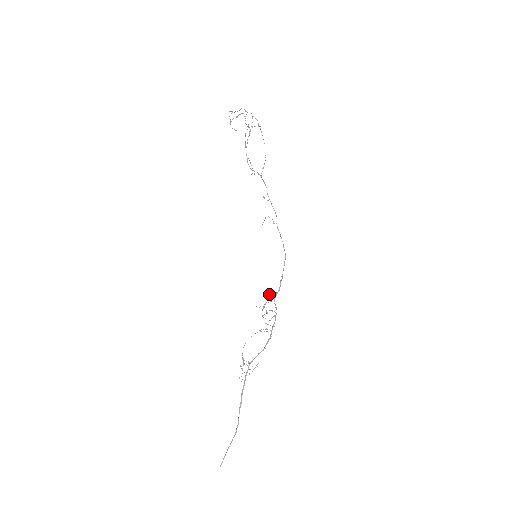
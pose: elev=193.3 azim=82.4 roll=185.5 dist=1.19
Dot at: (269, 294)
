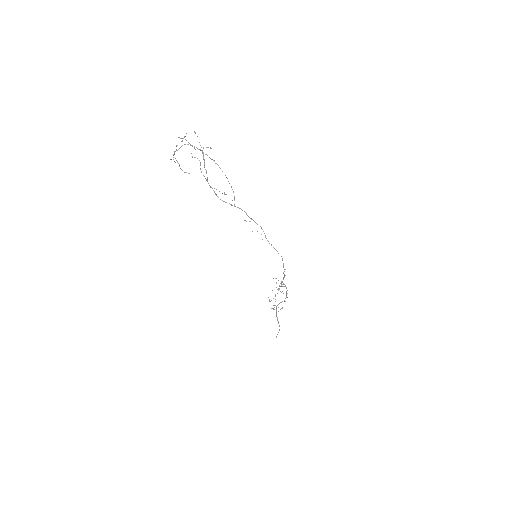
Dot at: occluded
